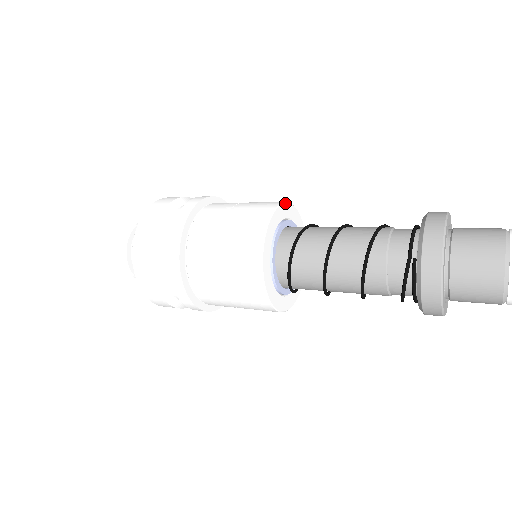
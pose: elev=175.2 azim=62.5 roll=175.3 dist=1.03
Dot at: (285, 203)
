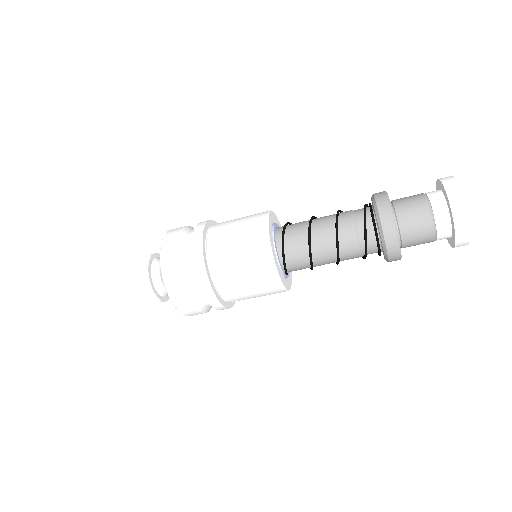
Dot at: occluded
